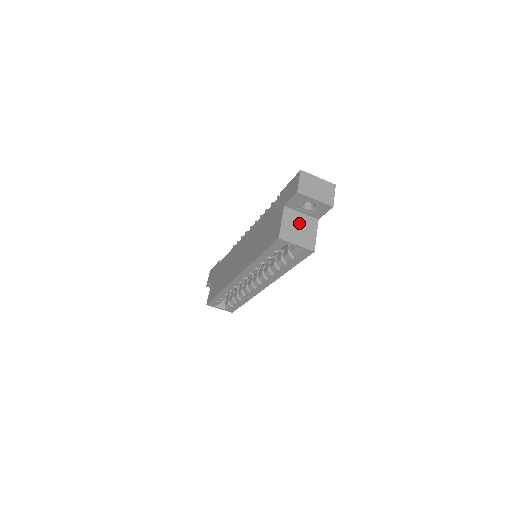
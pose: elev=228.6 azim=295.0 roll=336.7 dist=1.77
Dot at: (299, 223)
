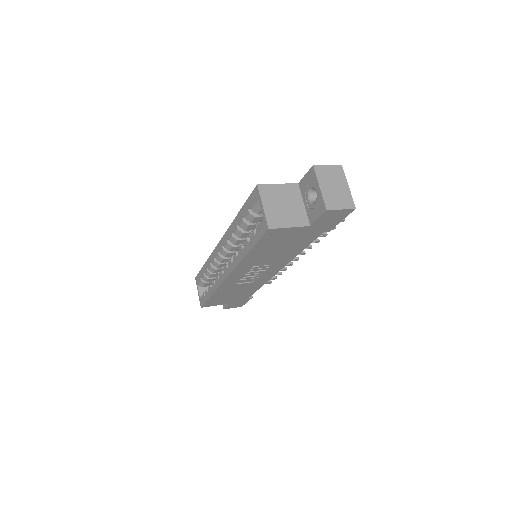
Dot at: (290, 204)
